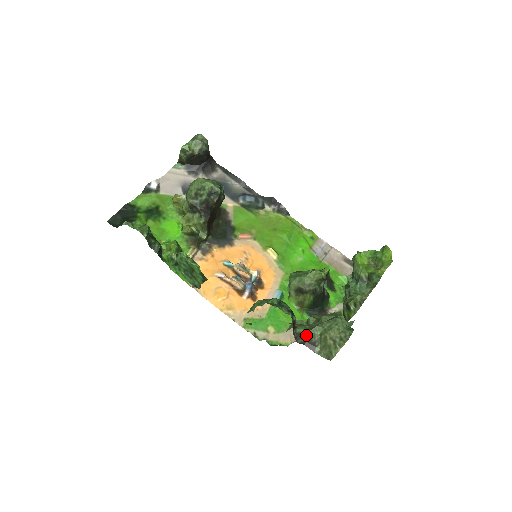
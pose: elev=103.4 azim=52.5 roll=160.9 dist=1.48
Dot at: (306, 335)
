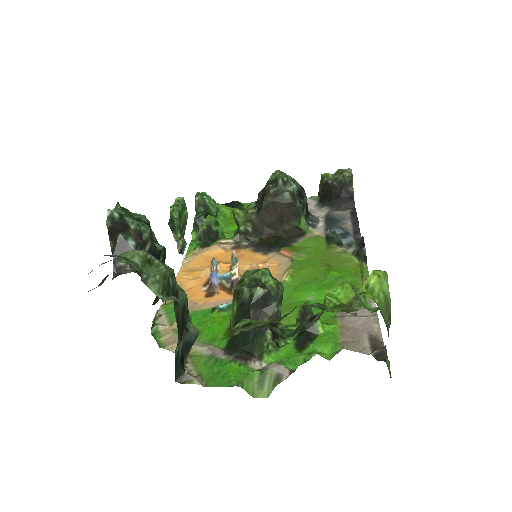
Dot at: occluded
